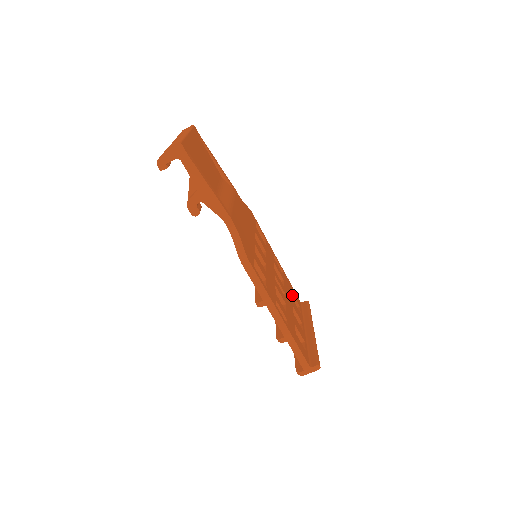
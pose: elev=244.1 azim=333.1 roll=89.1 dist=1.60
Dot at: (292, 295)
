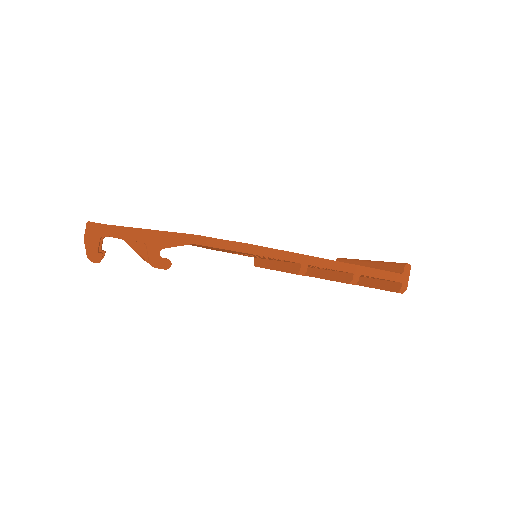
Dot at: occluded
